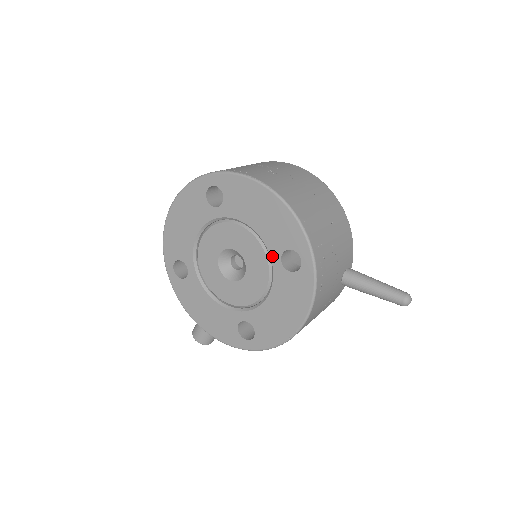
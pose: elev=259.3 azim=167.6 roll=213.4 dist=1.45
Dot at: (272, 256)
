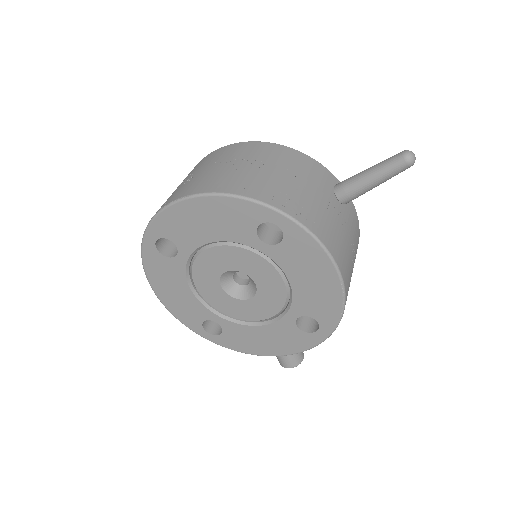
Dot at: (253, 246)
